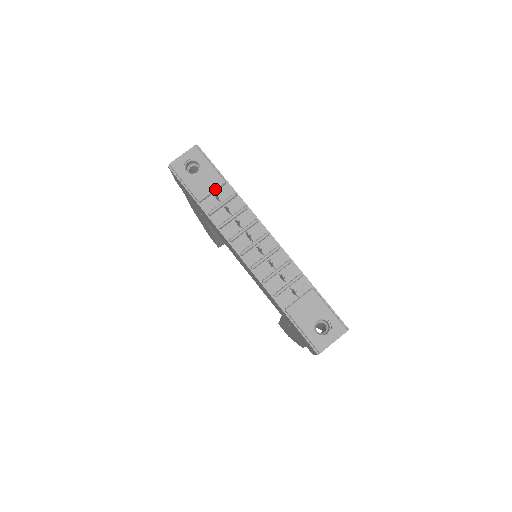
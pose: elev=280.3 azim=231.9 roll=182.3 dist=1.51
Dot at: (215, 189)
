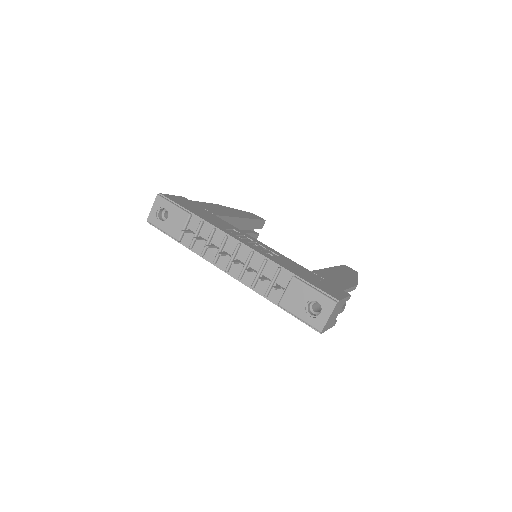
Dot at: (185, 225)
